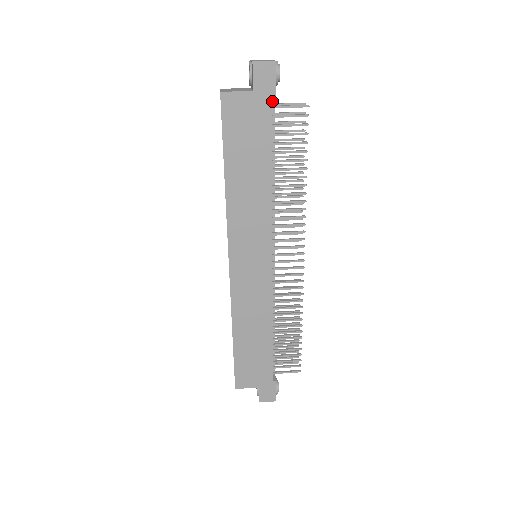
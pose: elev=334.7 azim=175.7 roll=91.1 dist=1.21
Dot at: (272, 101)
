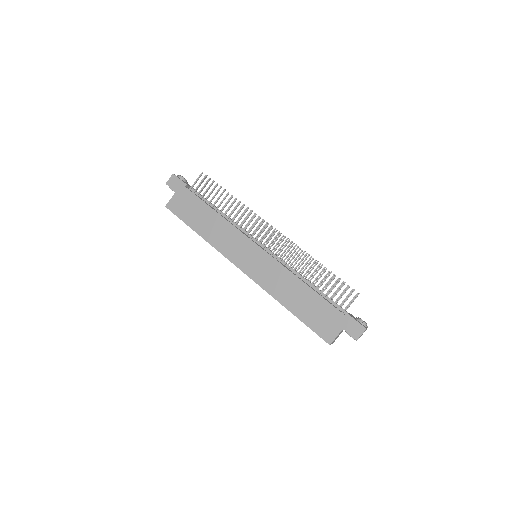
Dot at: (190, 188)
